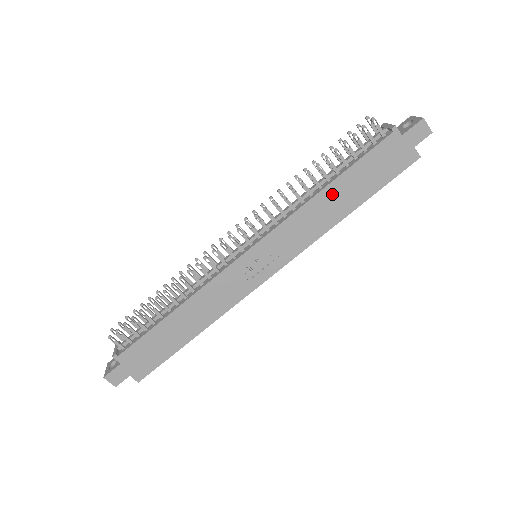
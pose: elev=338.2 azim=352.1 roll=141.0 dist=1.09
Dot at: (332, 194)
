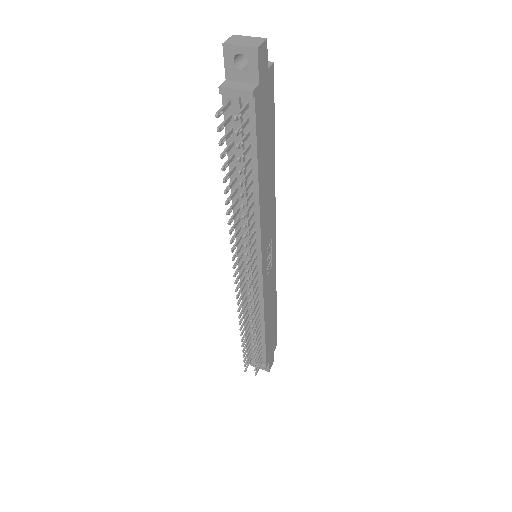
Dot at: (263, 182)
